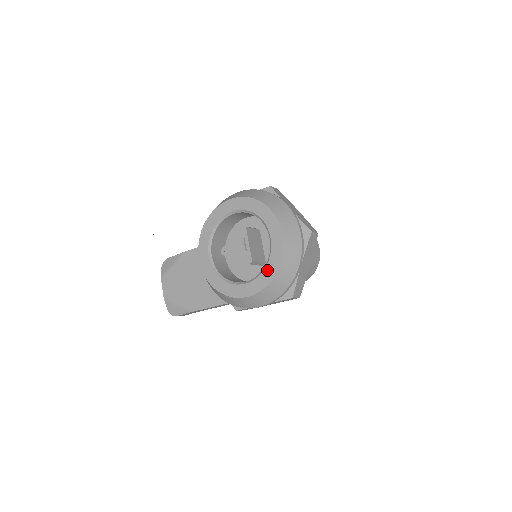
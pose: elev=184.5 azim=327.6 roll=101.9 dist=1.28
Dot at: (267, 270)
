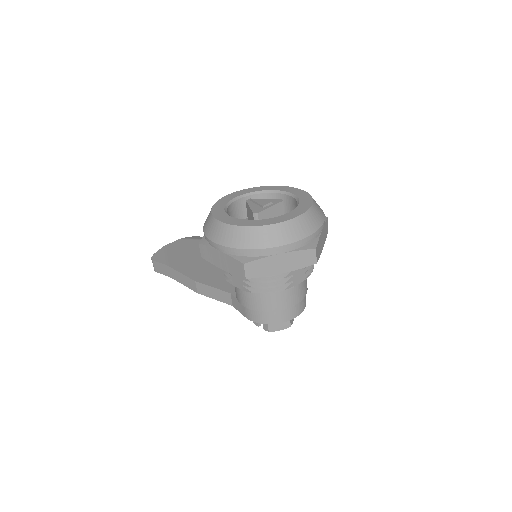
Dot at: (258, 221)
